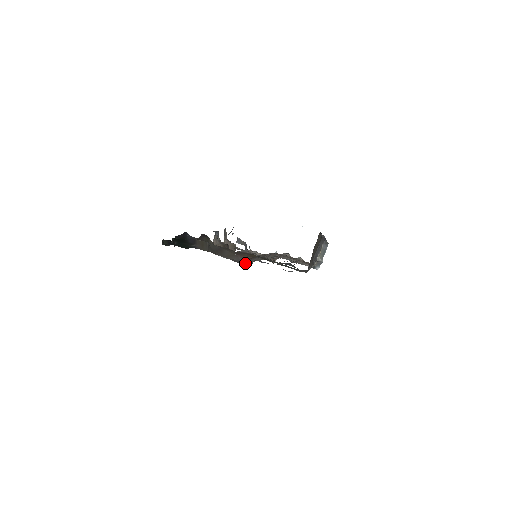
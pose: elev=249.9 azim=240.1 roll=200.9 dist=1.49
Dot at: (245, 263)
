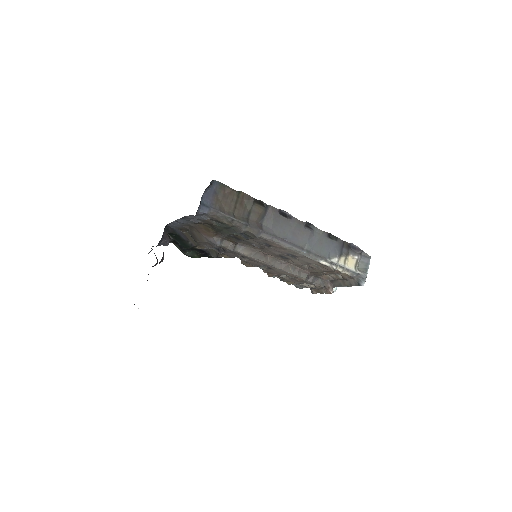
Dot at: (214, 243)
